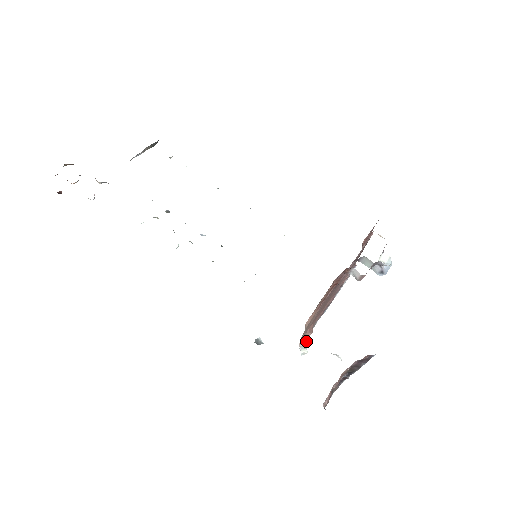
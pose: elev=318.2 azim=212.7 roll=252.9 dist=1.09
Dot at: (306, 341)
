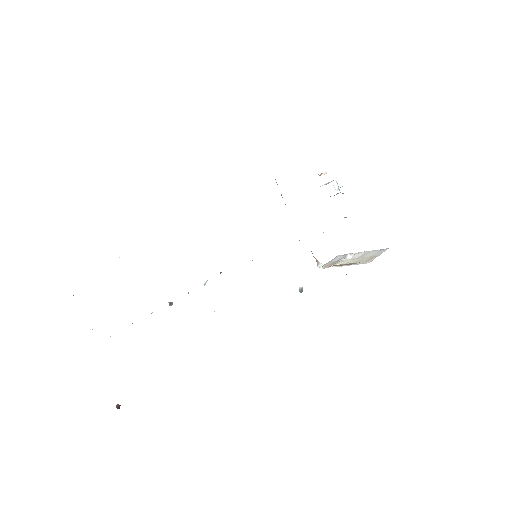
Dot at: (317, 260)
